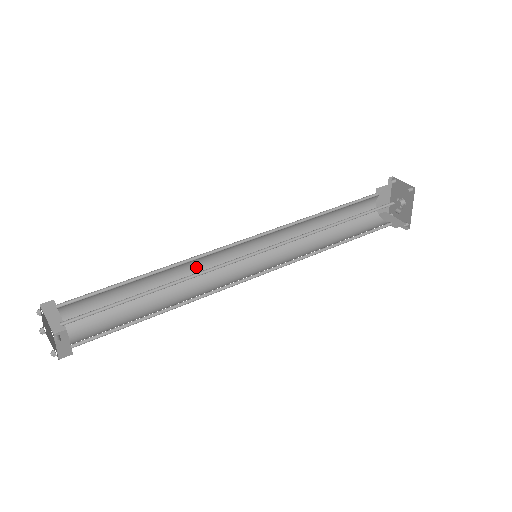
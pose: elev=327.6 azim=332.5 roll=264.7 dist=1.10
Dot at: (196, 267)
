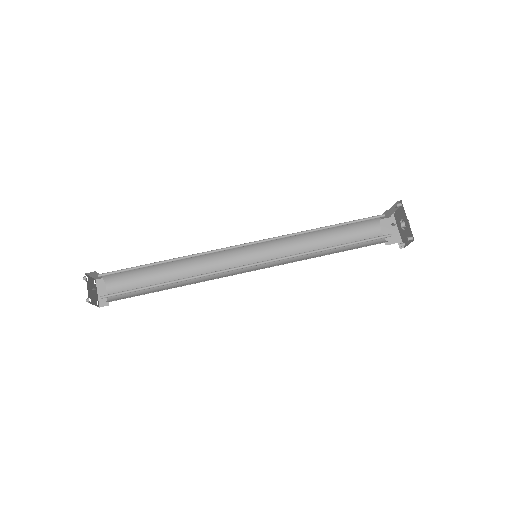
Dot at: (210, 269)
